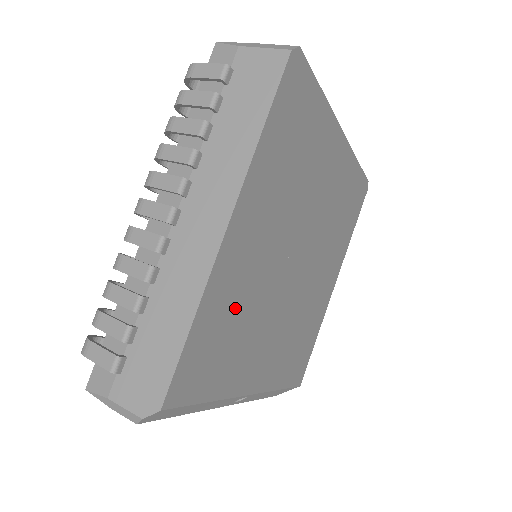
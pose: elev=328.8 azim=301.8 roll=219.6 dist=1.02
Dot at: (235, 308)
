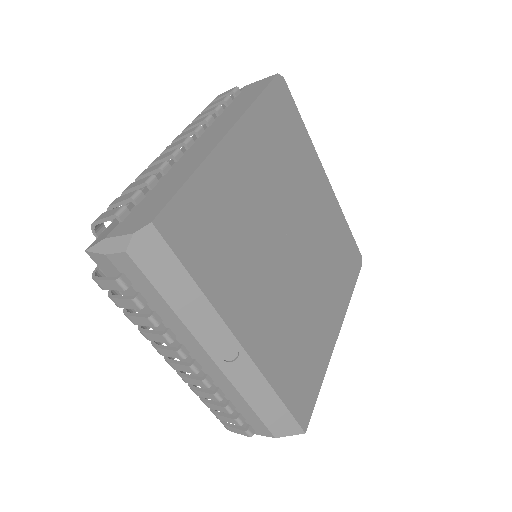
Dot at: (229, 213)
